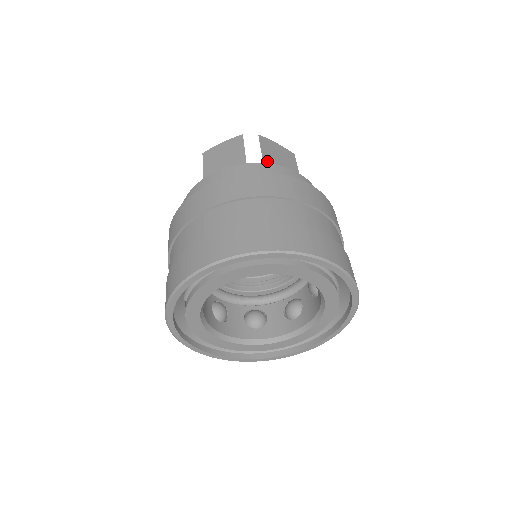
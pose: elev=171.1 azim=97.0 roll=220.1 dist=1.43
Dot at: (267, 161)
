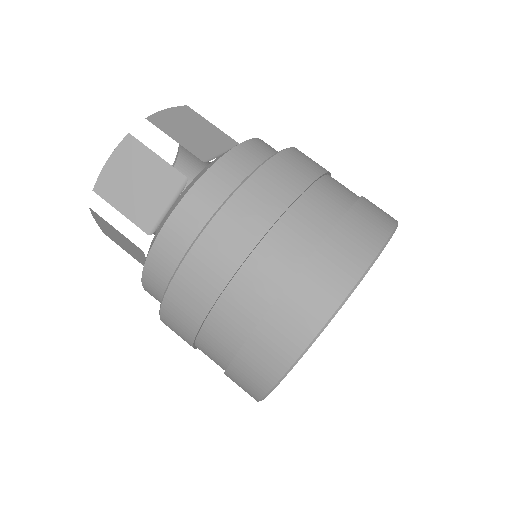
Dot at: (195, 150)
